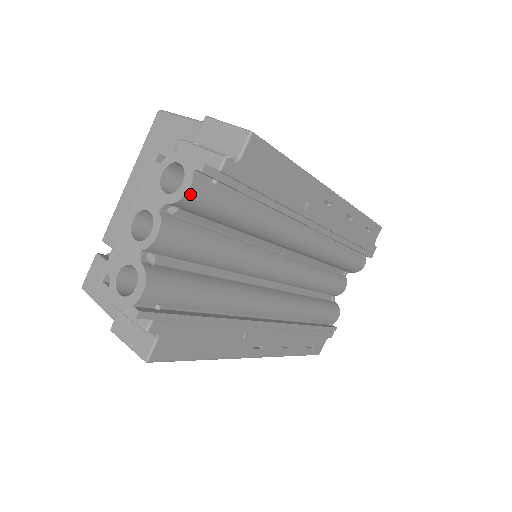
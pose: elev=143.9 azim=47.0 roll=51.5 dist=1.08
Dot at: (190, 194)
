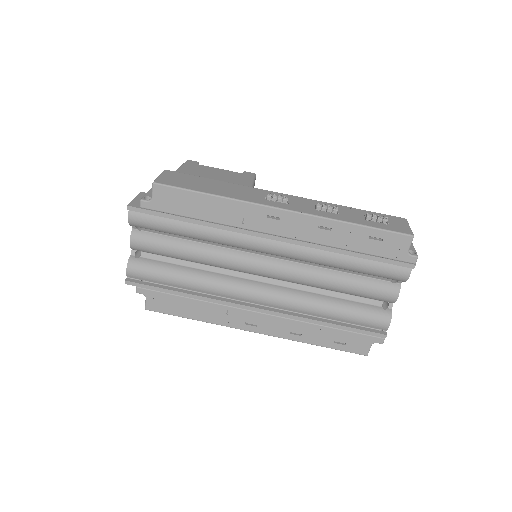
Dot at: (131, 221)
